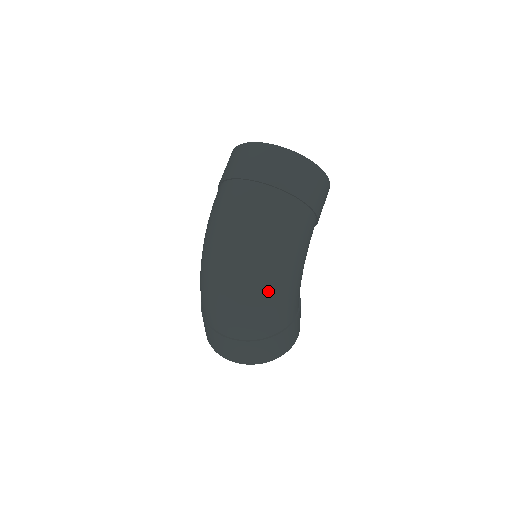
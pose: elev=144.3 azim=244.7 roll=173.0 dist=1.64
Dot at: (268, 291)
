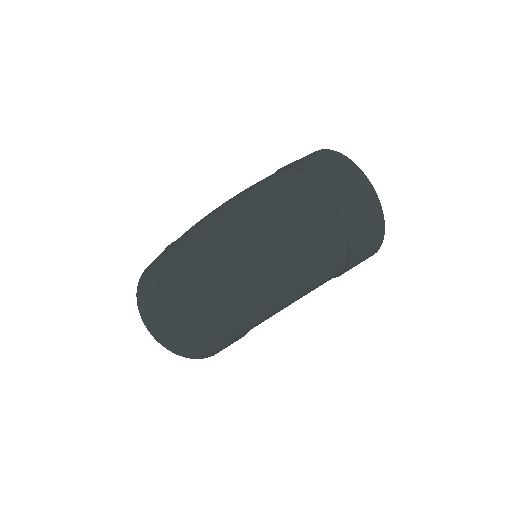
Dot at: (250, 303)
